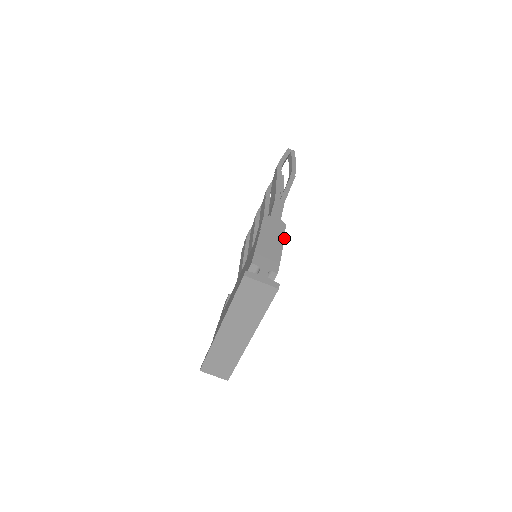
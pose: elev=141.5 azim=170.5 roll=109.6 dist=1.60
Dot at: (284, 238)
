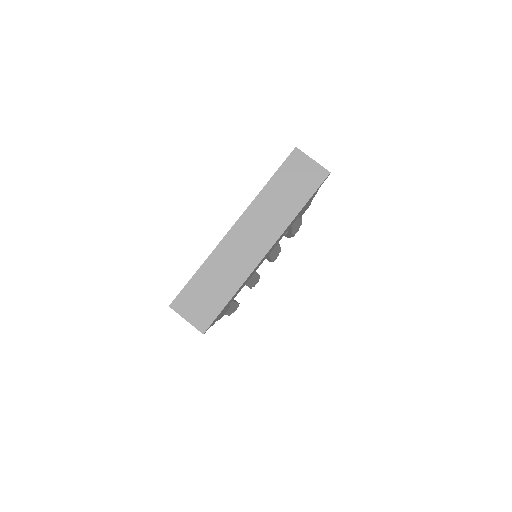
Dot at: (316, 193)
